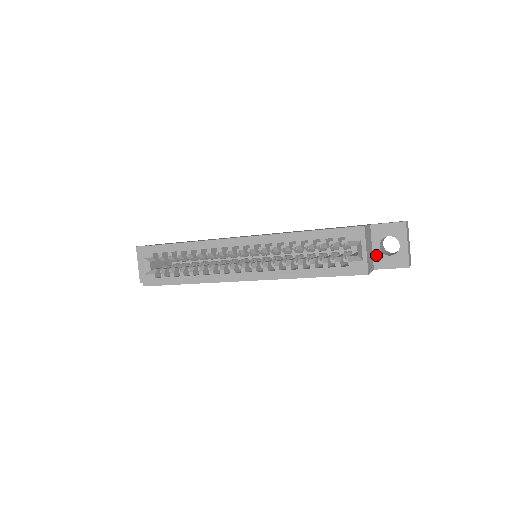
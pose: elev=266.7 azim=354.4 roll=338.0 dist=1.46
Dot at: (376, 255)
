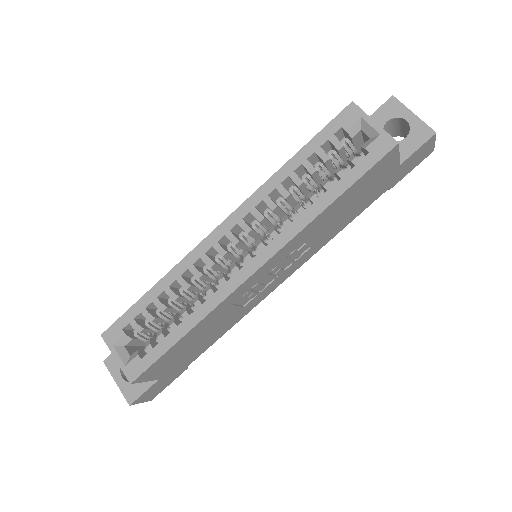
Dot at: occluded
